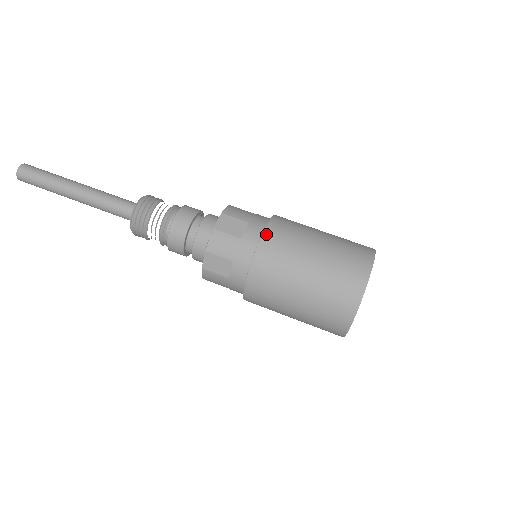
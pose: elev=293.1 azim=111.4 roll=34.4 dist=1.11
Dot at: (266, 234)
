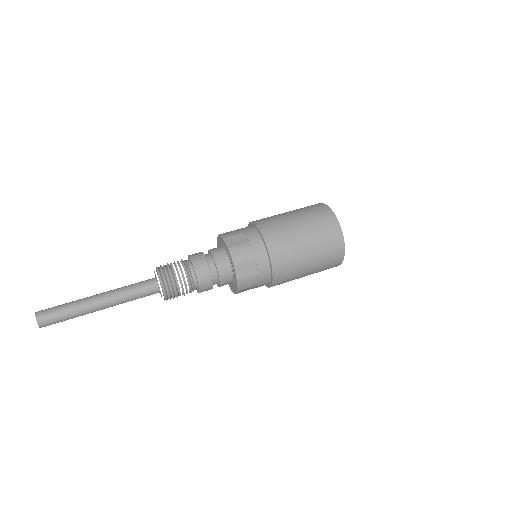
Dot at: (262, 229)
